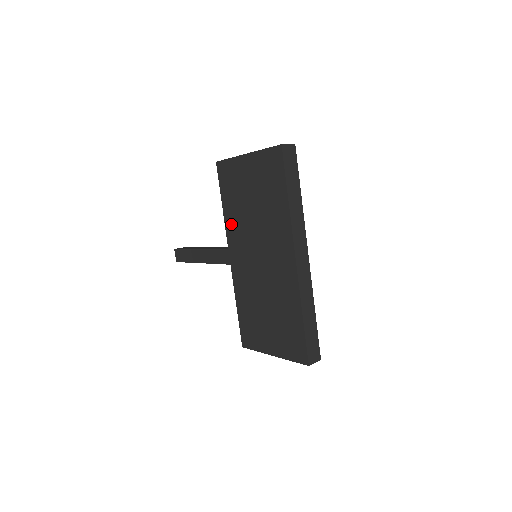
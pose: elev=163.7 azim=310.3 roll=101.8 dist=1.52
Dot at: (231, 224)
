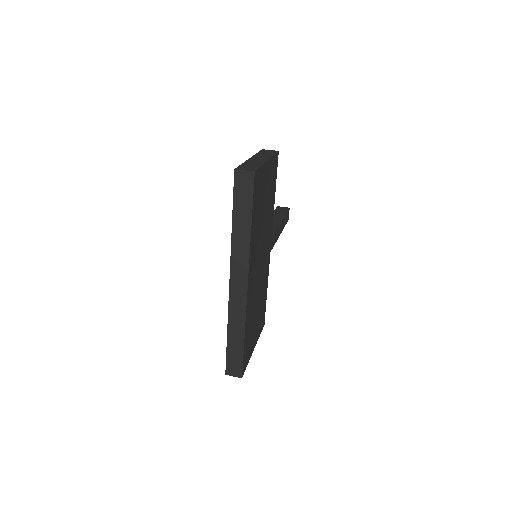
Dot at: occluded
